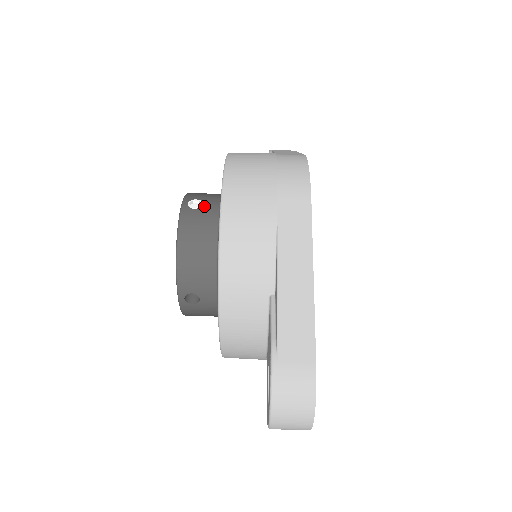
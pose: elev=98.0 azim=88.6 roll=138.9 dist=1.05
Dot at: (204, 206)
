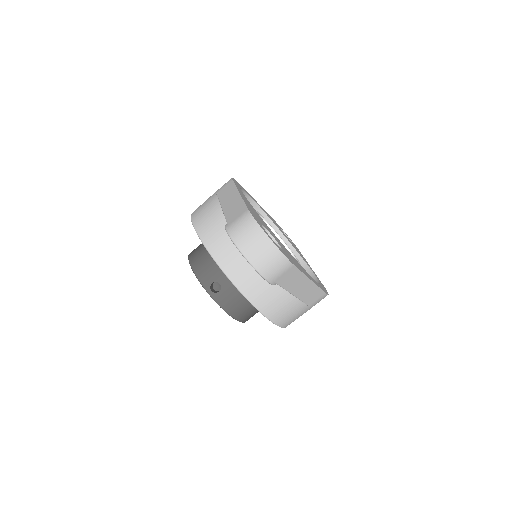
Dot at: occluded
